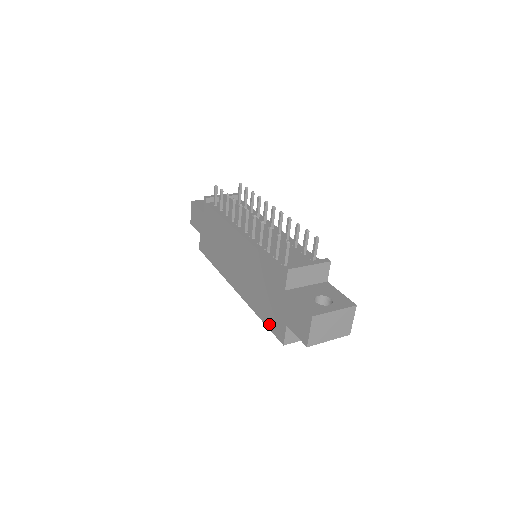
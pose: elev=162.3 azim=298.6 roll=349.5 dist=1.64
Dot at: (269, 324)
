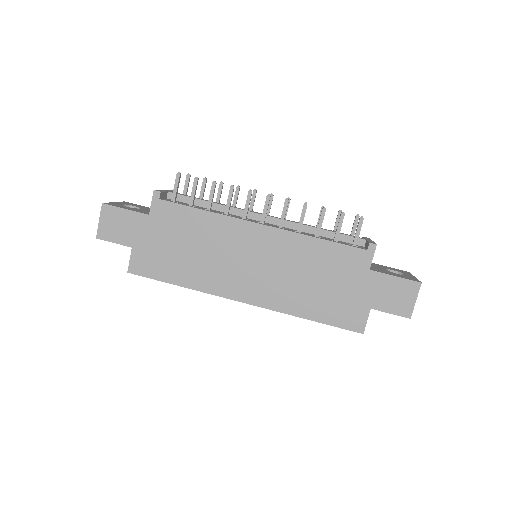
Dot at: (333, 320)
